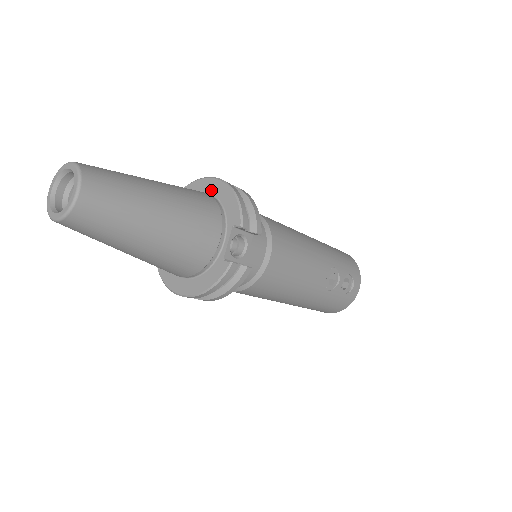
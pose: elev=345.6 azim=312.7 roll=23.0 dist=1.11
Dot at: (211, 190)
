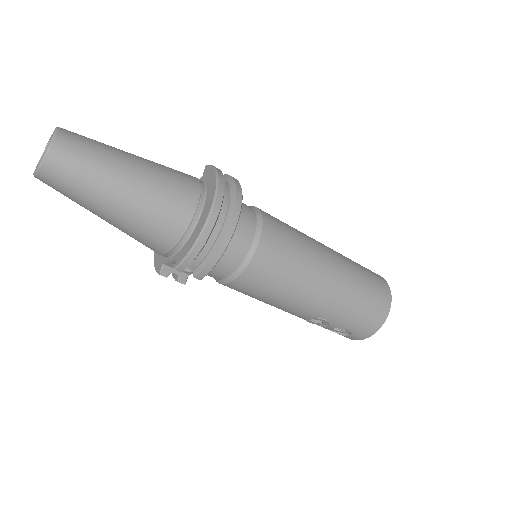
Dot at: (204, 211)
